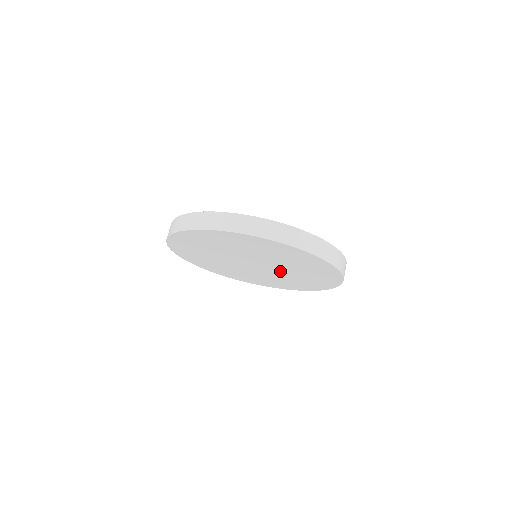
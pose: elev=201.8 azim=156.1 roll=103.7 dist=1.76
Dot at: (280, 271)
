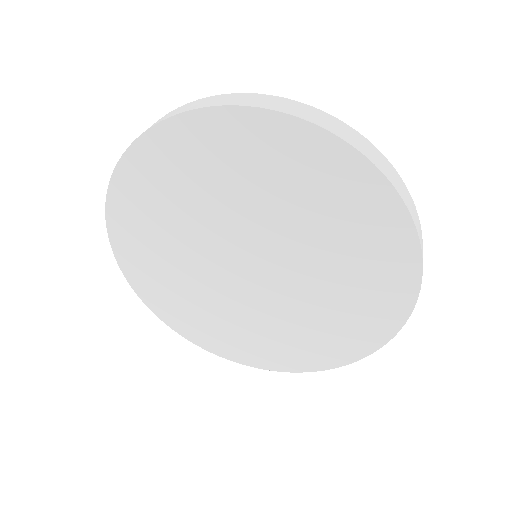
Dot at: (282, 298)
